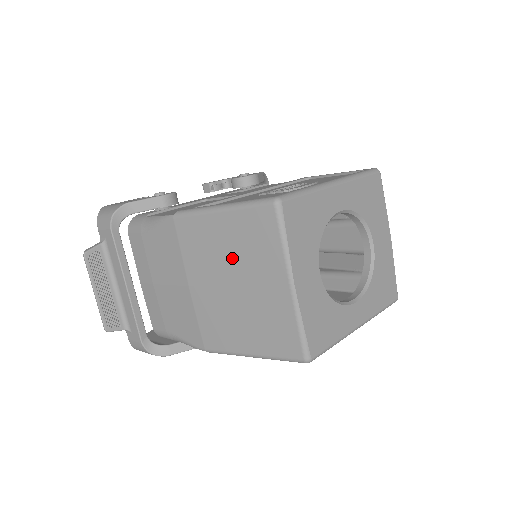
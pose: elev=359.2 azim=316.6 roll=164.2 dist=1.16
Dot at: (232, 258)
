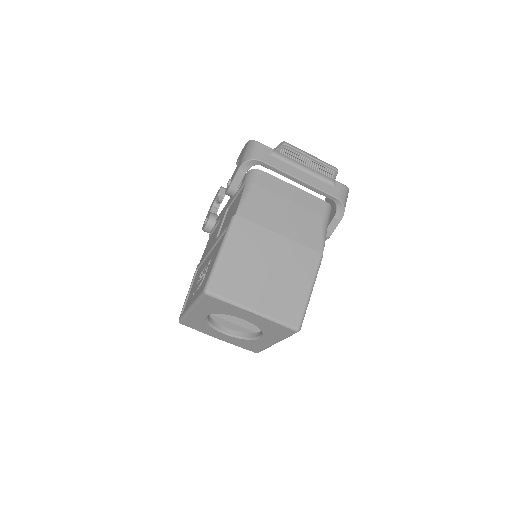
Dot at: occluded
